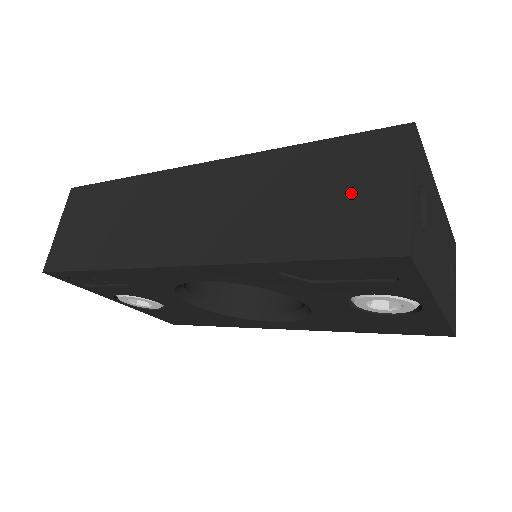
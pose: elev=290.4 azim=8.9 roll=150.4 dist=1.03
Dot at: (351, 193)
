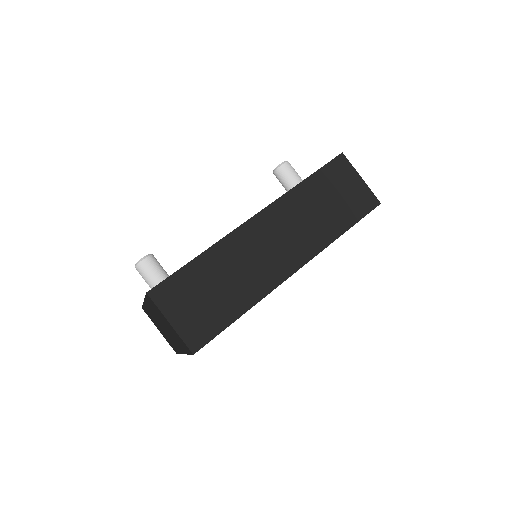
Dot at: (344, 192)
